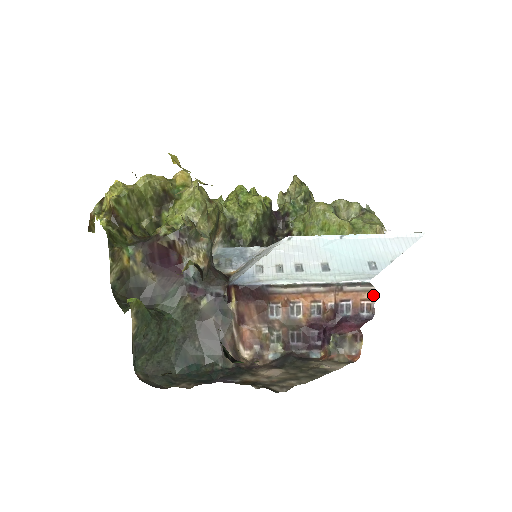
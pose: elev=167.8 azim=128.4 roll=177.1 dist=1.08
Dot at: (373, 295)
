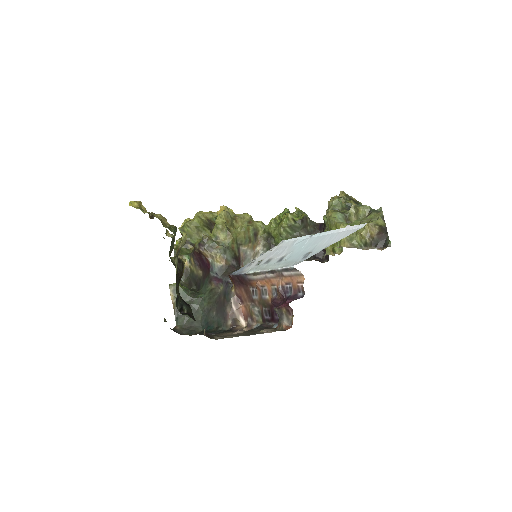
Dot at: (302, 278)
